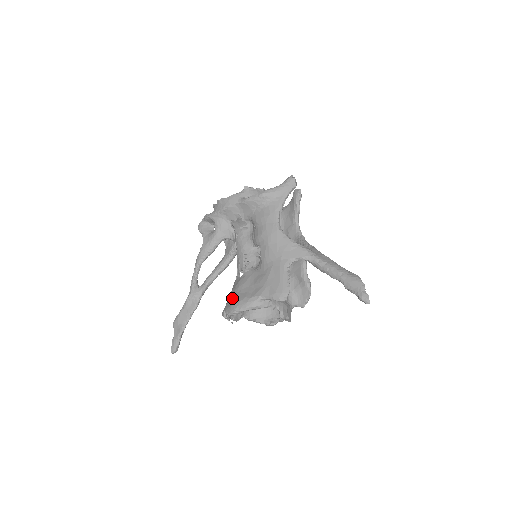
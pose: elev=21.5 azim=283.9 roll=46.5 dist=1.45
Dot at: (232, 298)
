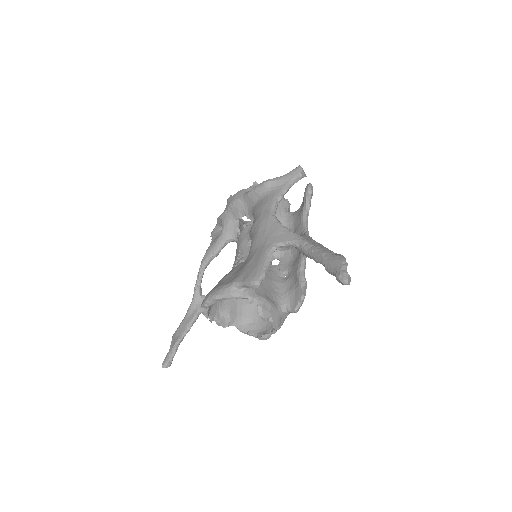
Dot at: occluded
